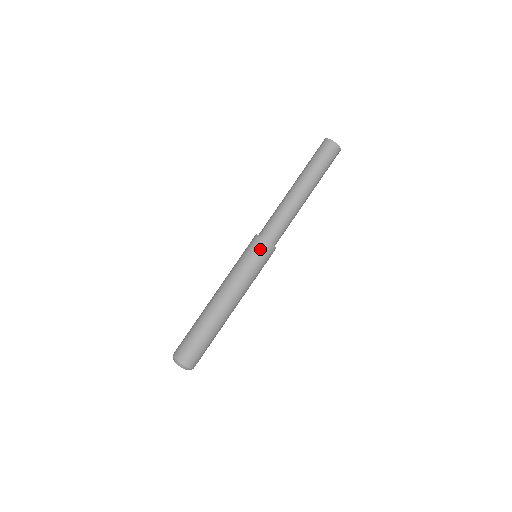
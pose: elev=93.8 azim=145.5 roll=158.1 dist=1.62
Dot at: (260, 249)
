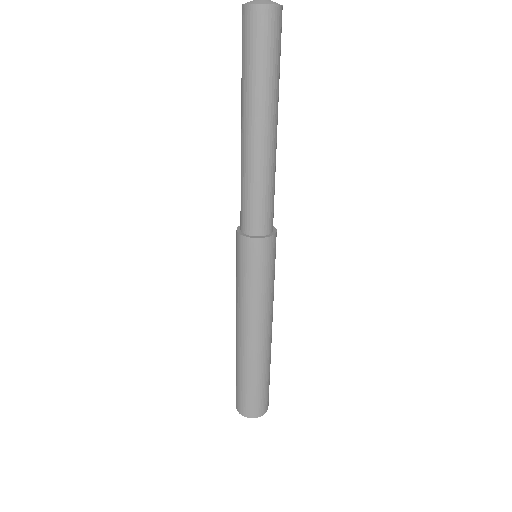
Dot at: (248, 253)
